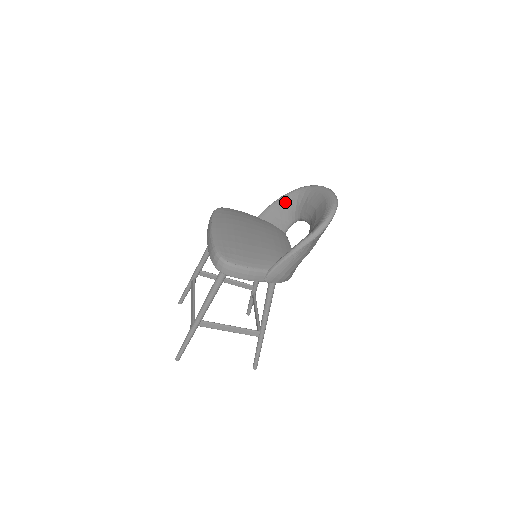
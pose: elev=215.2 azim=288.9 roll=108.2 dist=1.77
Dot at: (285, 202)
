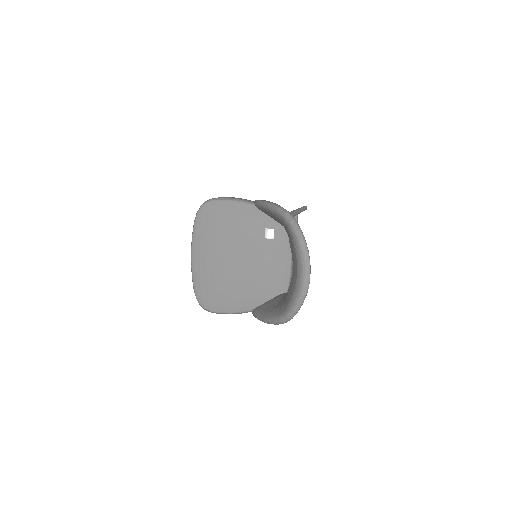
Dot at: (272, 215)
